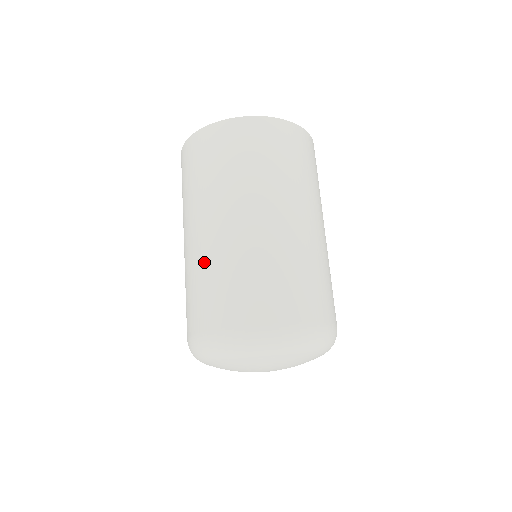
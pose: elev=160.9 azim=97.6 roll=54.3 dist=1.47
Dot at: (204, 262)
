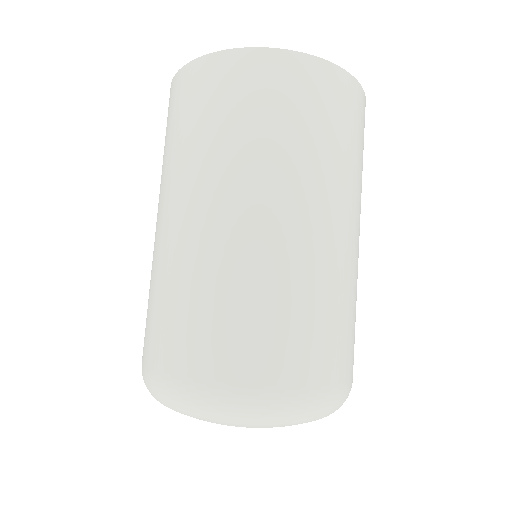
Dot at: (158, 269)
